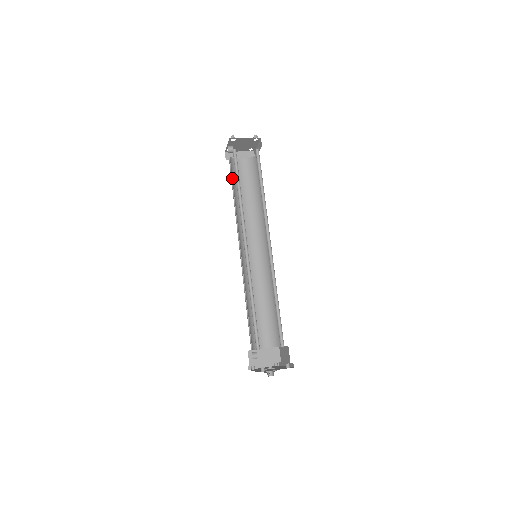
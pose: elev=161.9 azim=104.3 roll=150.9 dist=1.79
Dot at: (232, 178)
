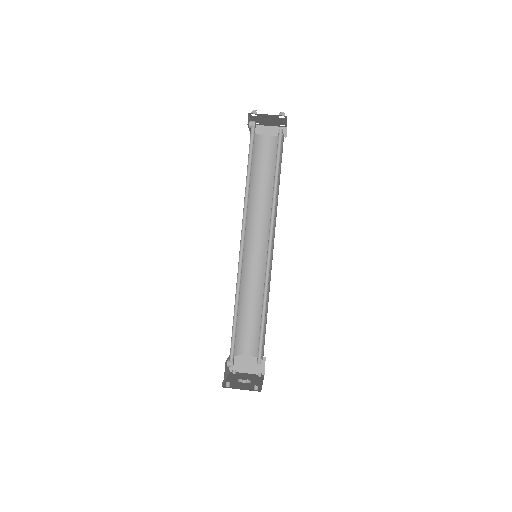
Dot at: occluded
